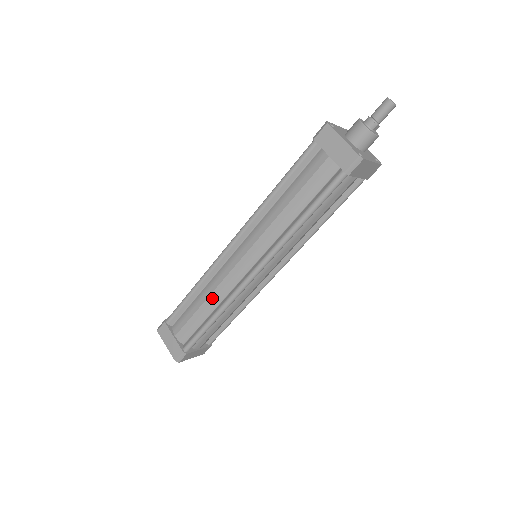
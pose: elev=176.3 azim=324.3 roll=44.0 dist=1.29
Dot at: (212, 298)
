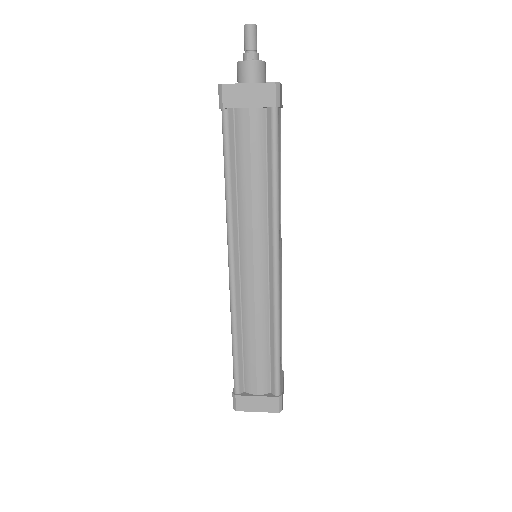
Dot at: occluded
